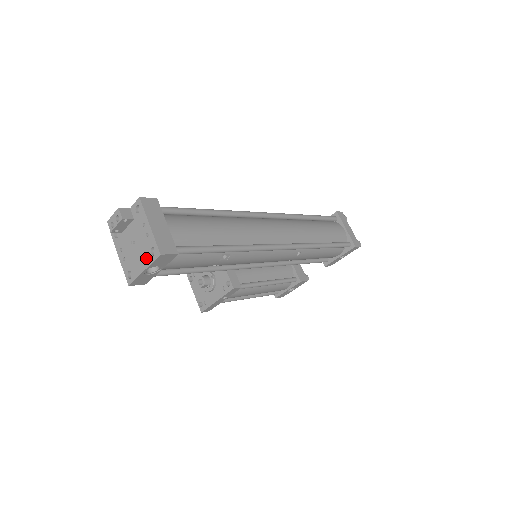
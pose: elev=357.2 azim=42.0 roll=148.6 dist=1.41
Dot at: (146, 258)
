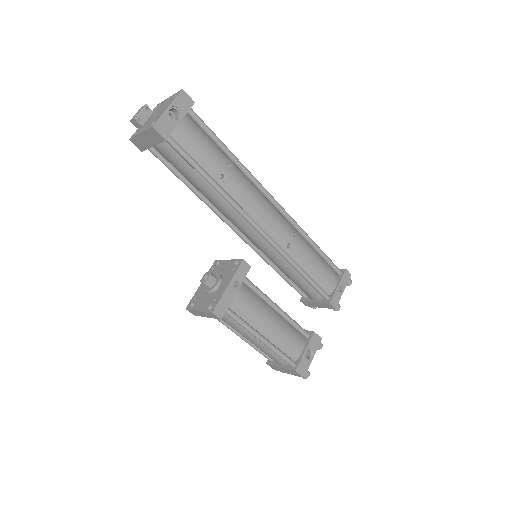
Dot at: (169, 103)
